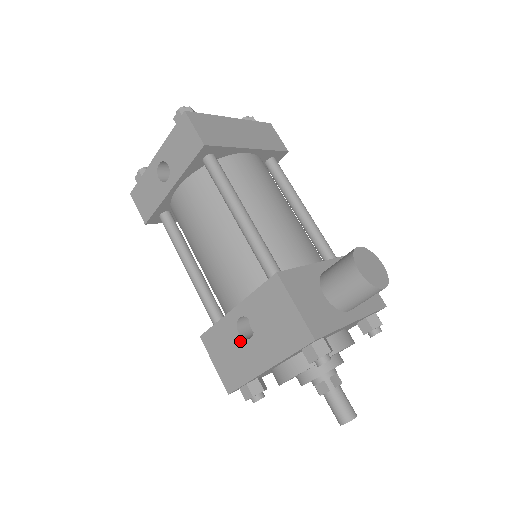
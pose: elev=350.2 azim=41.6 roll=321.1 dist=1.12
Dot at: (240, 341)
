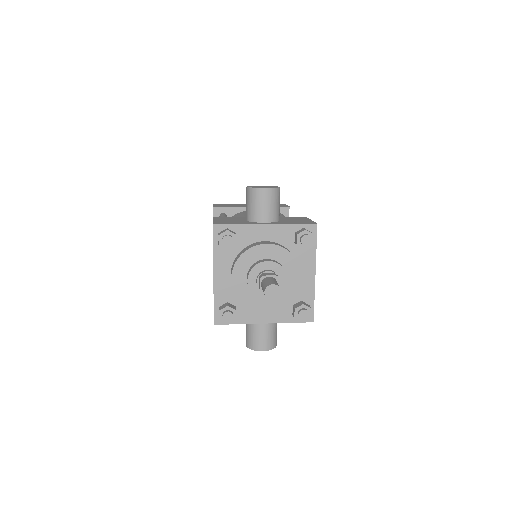
Dot at: occluded
